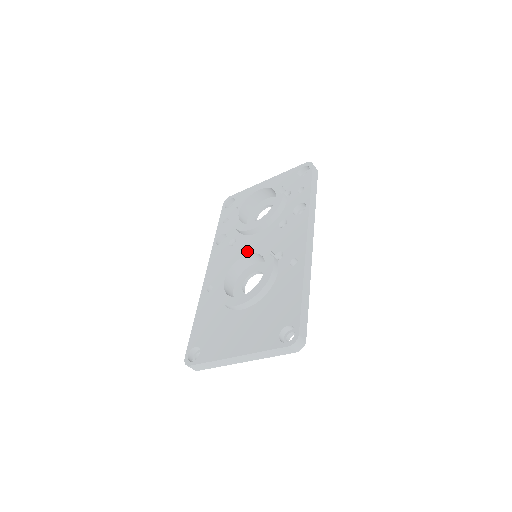
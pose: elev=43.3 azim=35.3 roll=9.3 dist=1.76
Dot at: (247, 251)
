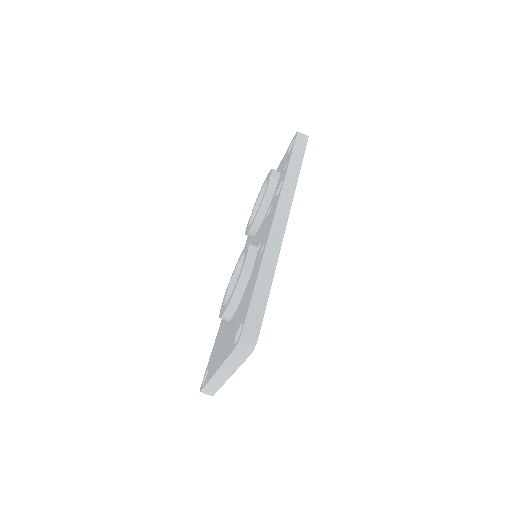
Dot at: (241, 254)
